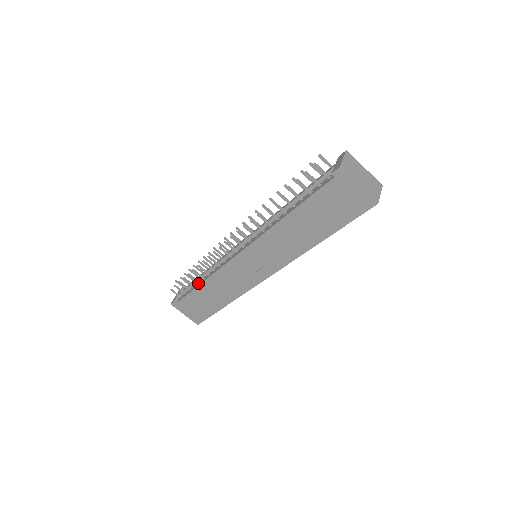
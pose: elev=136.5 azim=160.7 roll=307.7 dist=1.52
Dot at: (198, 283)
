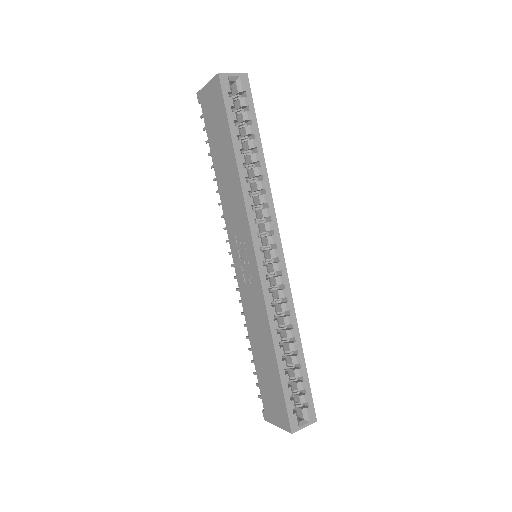
Dot at: occluded
